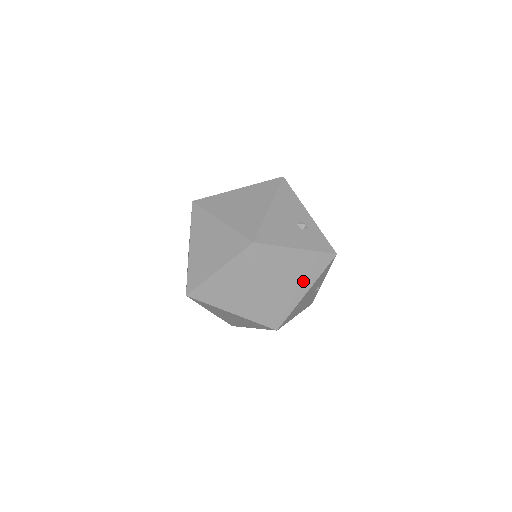
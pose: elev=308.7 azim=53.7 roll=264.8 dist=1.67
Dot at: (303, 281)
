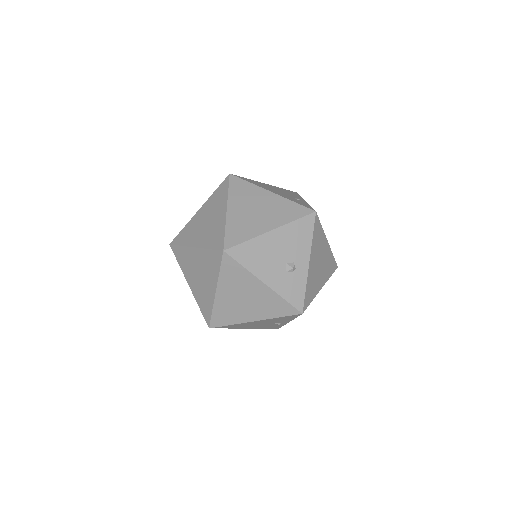
Dot at: (255, 311)
